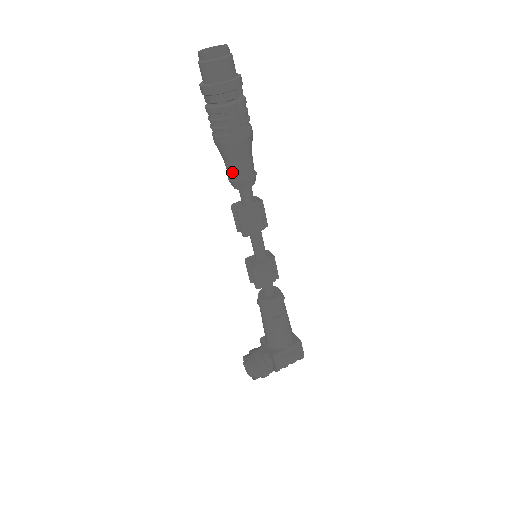
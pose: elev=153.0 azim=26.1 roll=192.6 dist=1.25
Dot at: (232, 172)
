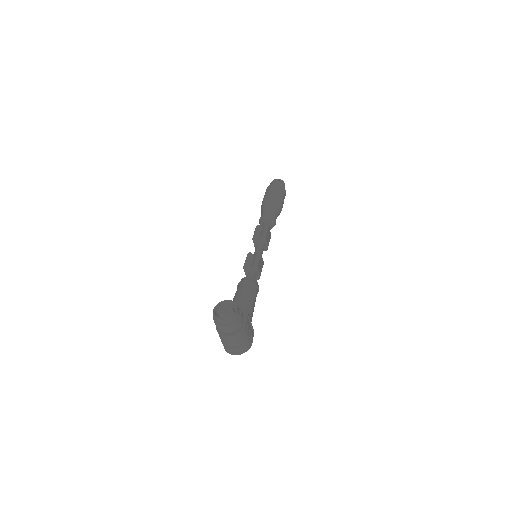
Dot at: (271, 213)
